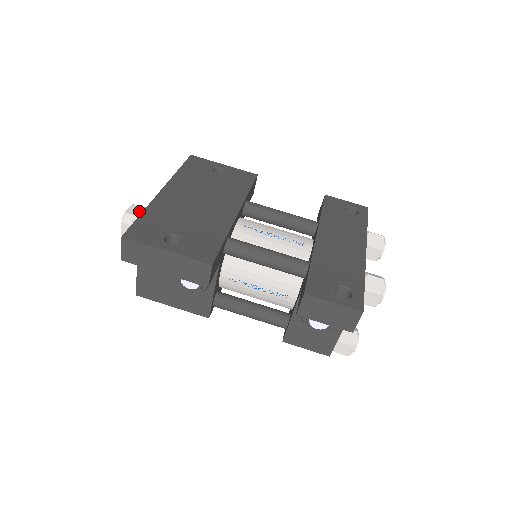
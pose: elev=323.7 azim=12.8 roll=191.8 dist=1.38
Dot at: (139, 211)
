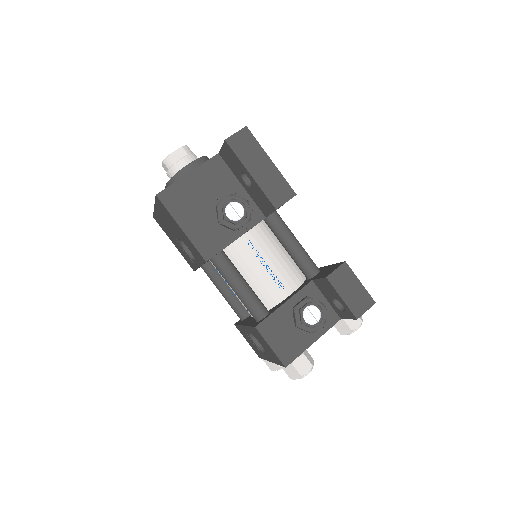
Dot at: occluded
